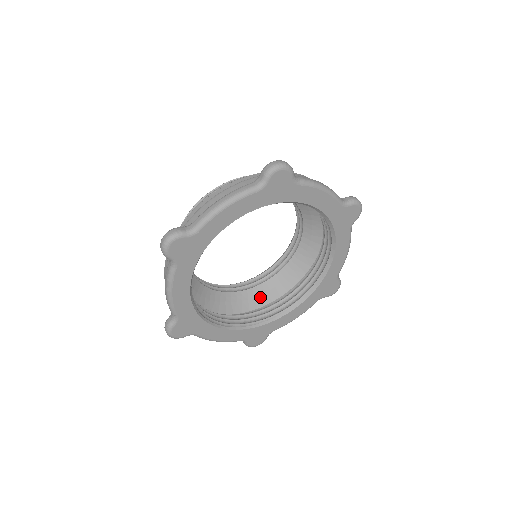
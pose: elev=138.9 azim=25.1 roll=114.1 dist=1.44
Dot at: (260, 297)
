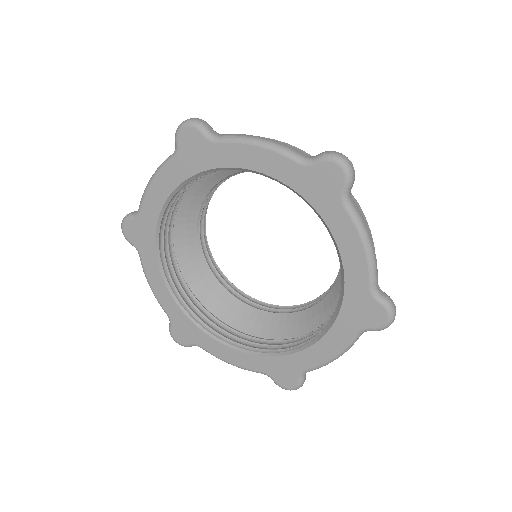
Dot at: (307, 324)
